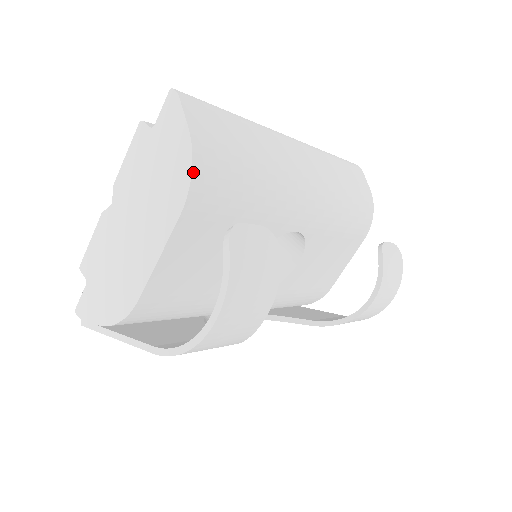
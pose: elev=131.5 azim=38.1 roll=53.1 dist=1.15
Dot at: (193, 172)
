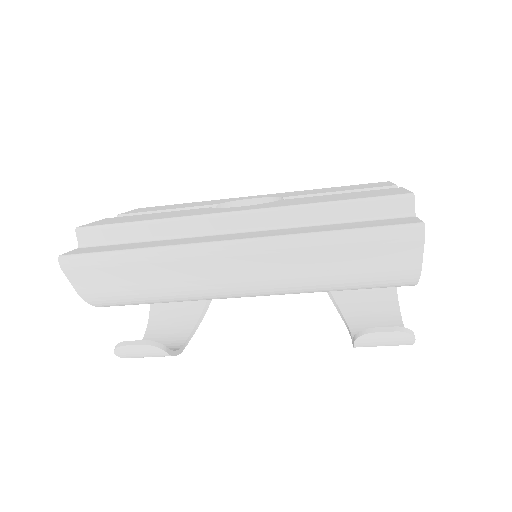
Dot at: (95, 306)
